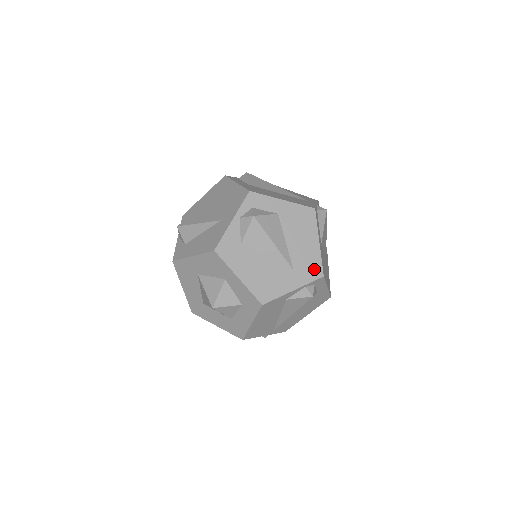
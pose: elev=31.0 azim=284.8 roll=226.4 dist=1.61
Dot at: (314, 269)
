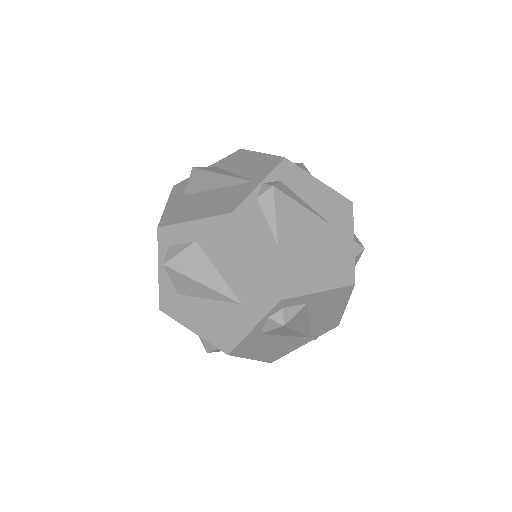
Dot at: (265, 295)
